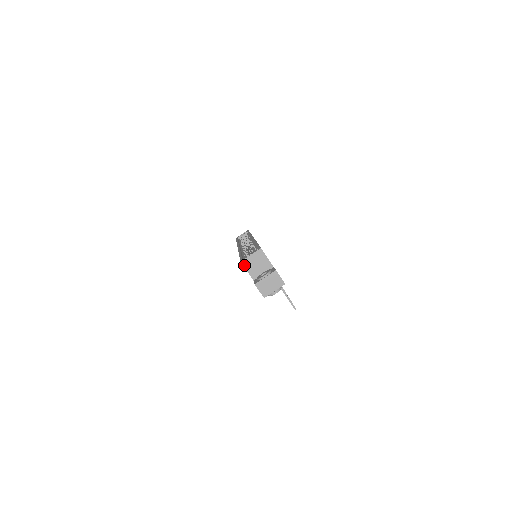
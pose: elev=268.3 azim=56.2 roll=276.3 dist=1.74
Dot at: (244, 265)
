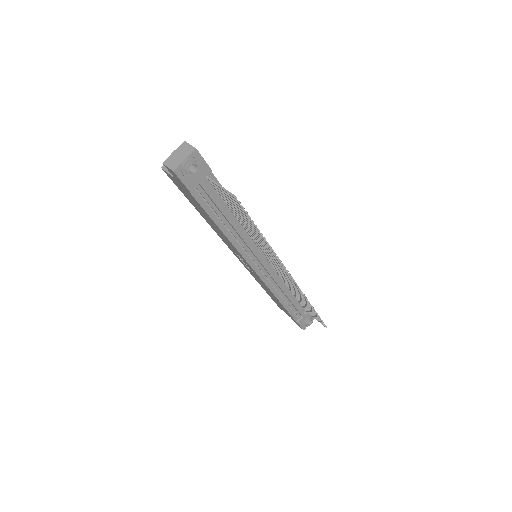
Dot at: (165, 169)
